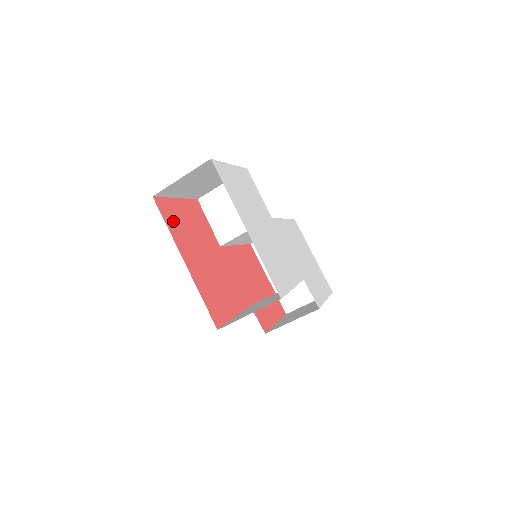
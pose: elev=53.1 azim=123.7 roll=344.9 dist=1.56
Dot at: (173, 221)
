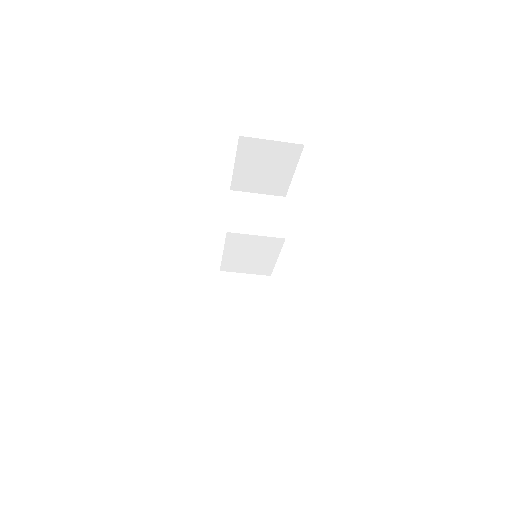
Dot at: occluded
